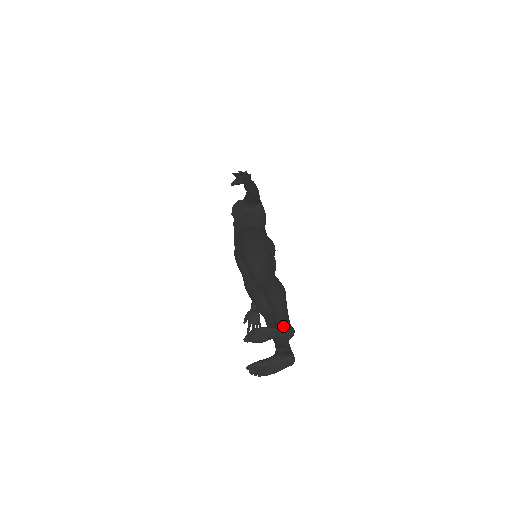
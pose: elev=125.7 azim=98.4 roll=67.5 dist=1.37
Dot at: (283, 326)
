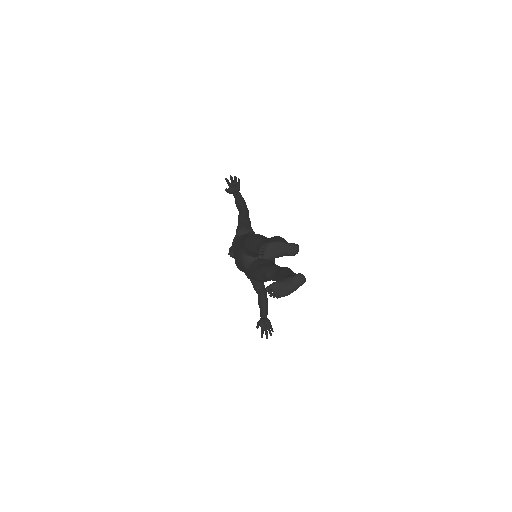
Dot at: (288, 244)
